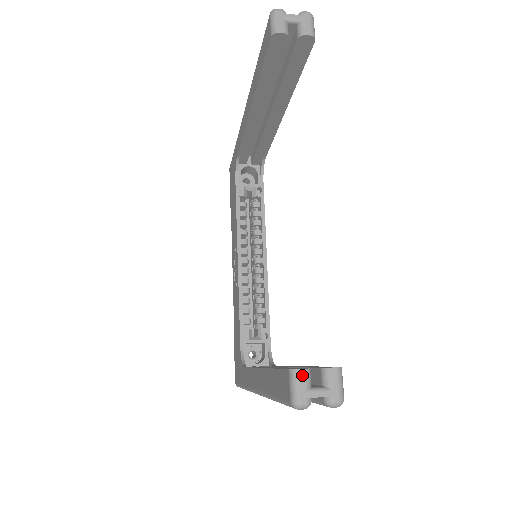
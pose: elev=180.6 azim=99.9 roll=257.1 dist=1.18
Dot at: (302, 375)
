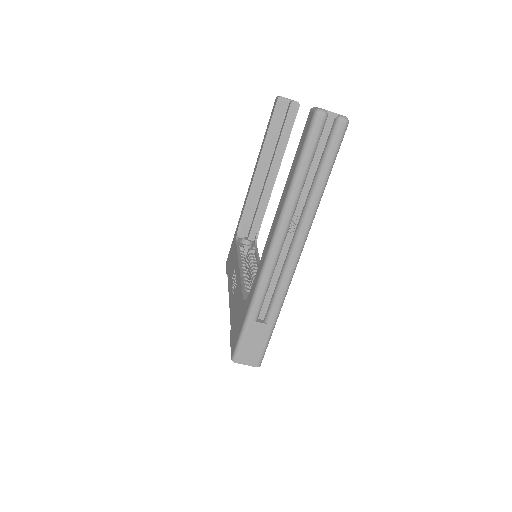
Dot at: occluded
